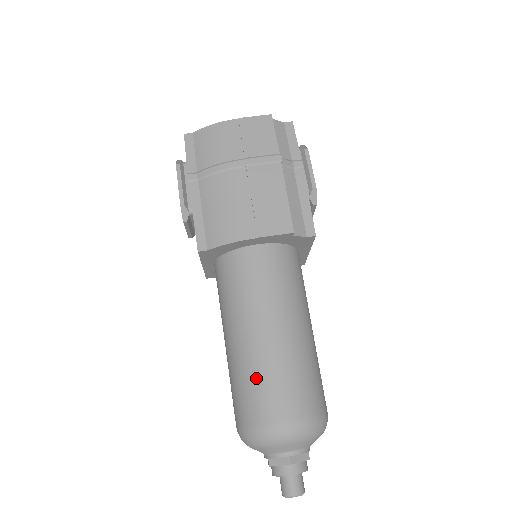
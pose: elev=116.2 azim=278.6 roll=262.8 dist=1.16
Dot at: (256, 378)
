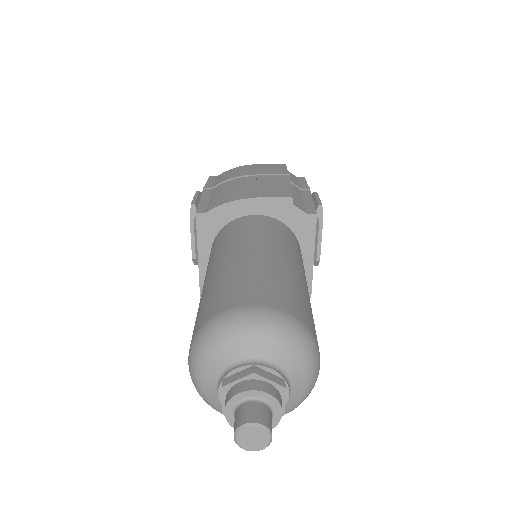
Dot at: (227, 281)
